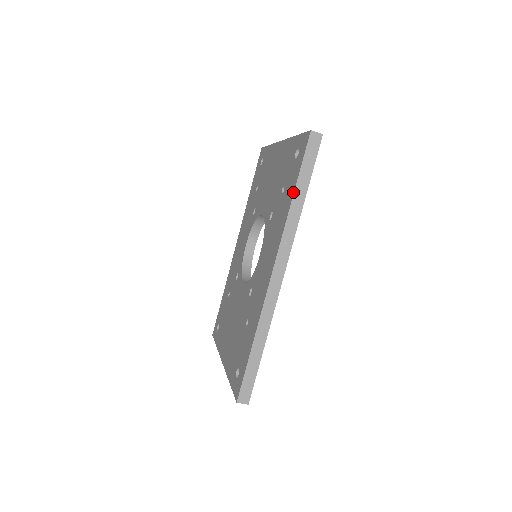
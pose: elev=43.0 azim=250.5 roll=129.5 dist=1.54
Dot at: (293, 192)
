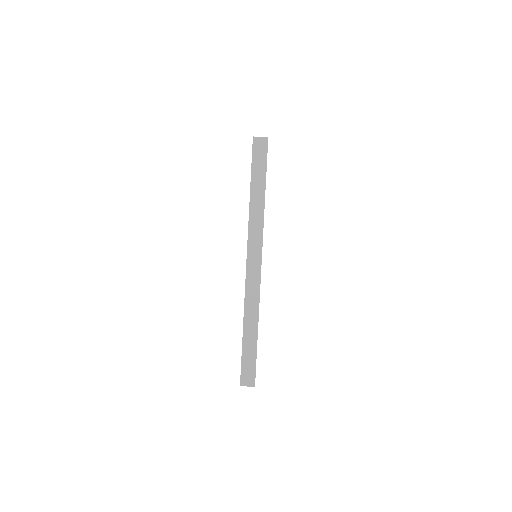
Dot at: occluded
